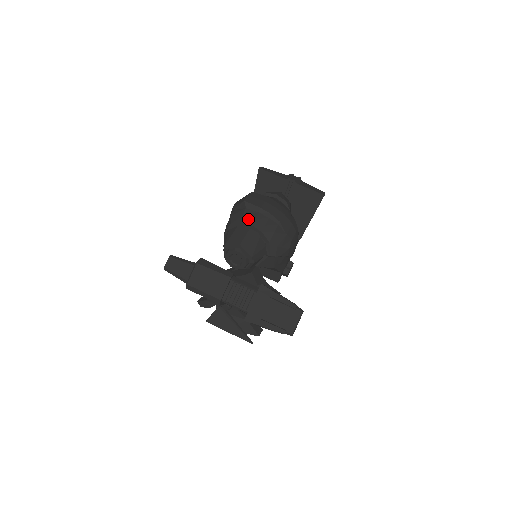
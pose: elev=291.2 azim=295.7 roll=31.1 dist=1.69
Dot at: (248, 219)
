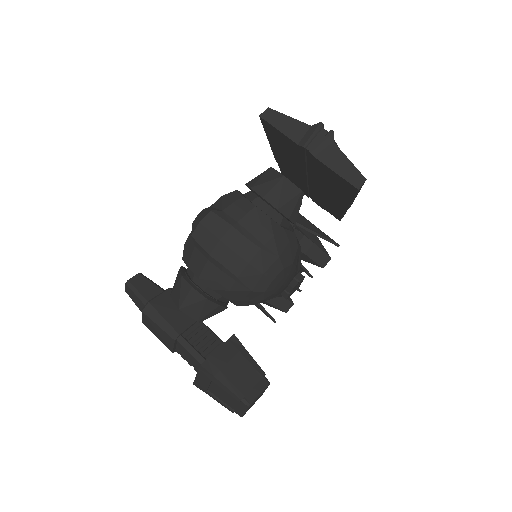
Dot at: (195, 266)
